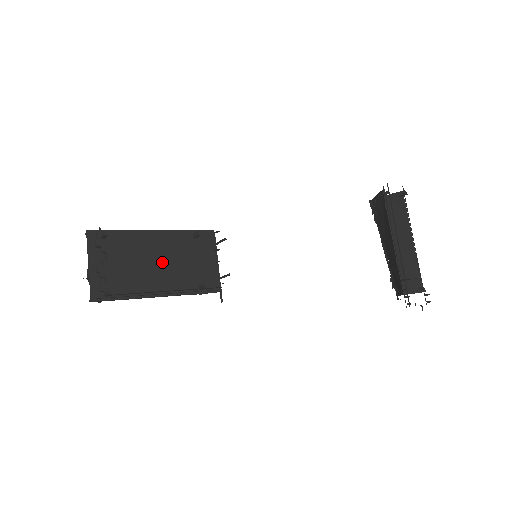
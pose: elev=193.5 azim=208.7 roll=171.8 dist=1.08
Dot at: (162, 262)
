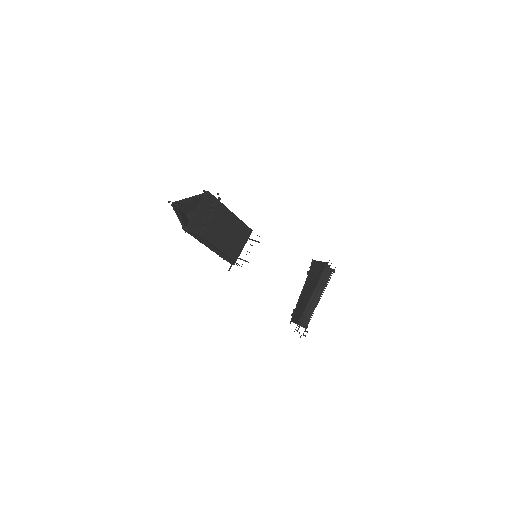
Dot at: (224, 232)
